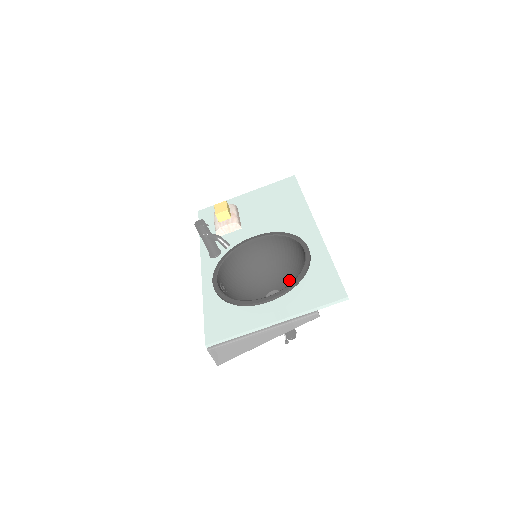
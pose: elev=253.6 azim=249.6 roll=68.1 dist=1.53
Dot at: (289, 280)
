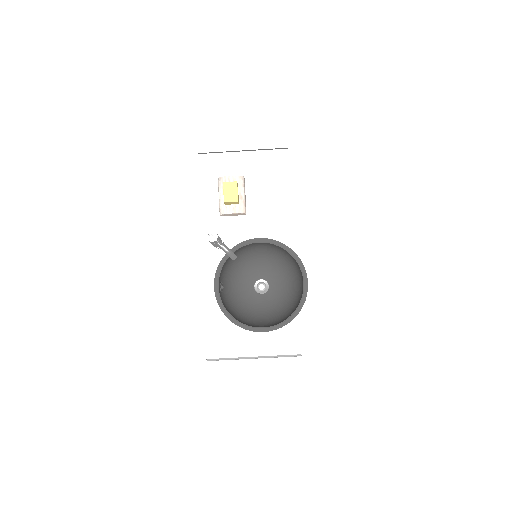
Dot at: (279, 277)
